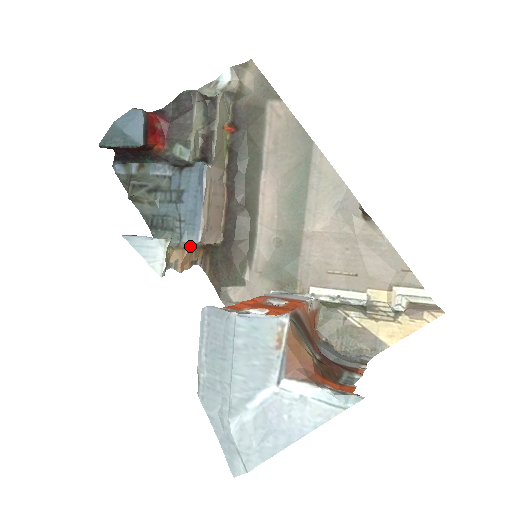
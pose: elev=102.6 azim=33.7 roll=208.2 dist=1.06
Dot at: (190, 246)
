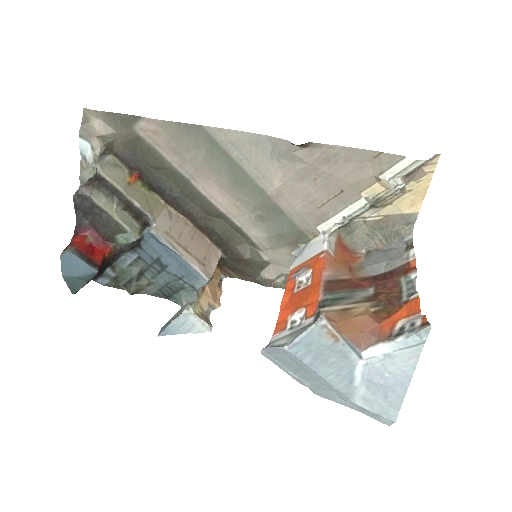
Dot at: (206, 285)
